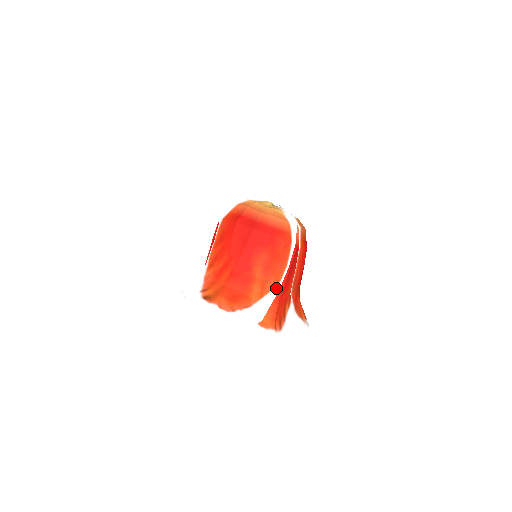
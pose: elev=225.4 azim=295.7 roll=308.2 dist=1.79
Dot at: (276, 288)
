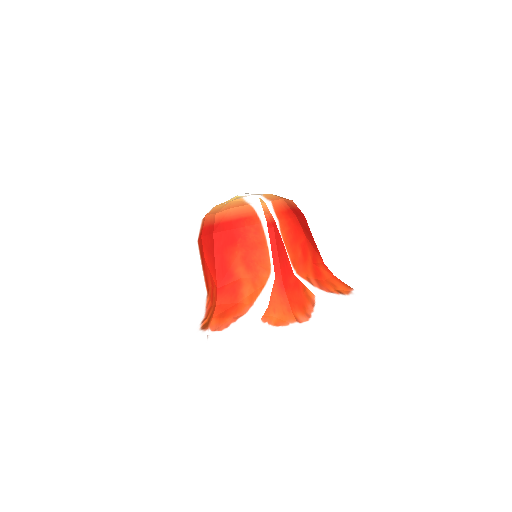
Dot at: (270, 278)
